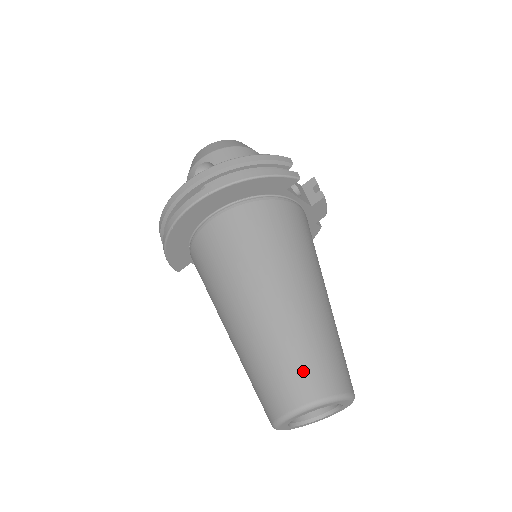
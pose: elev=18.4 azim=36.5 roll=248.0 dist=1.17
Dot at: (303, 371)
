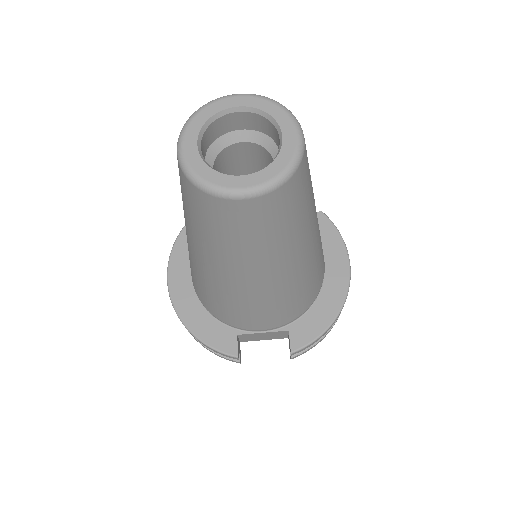
Dot at: occluded
